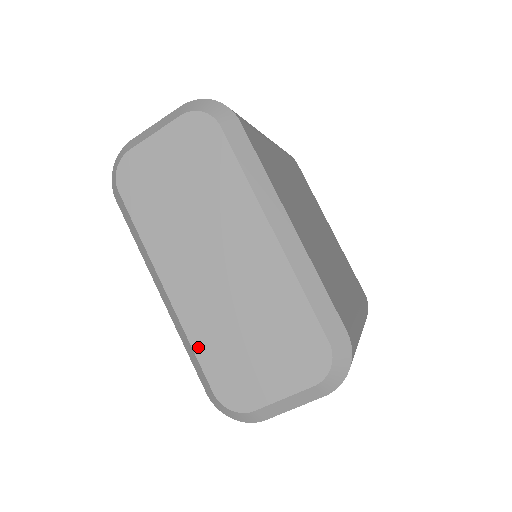
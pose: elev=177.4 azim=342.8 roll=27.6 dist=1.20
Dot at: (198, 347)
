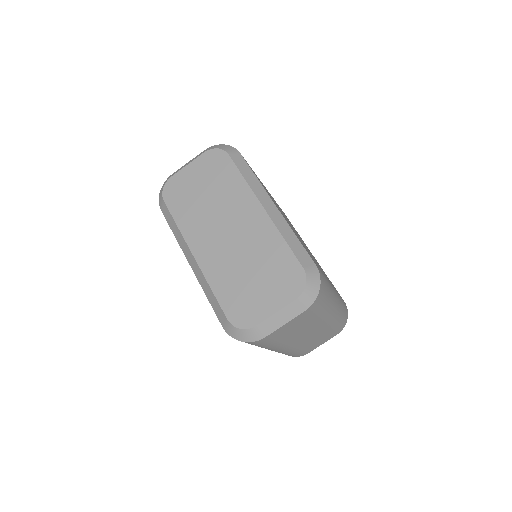
Dot at: (216, 289)
